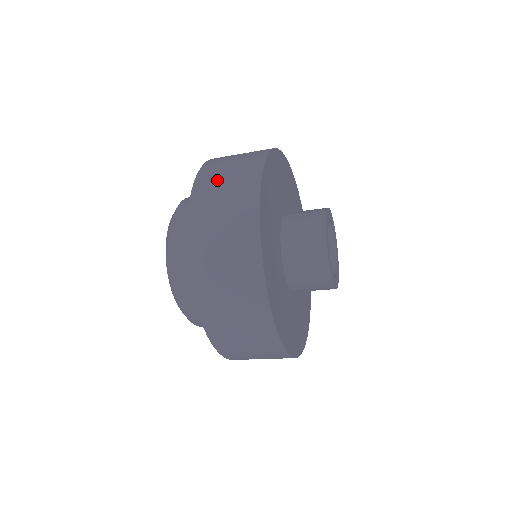
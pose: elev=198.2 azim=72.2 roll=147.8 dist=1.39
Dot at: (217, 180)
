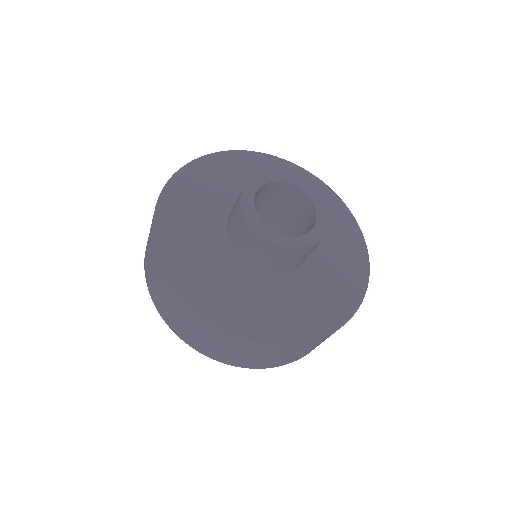
Dot at: occluded
